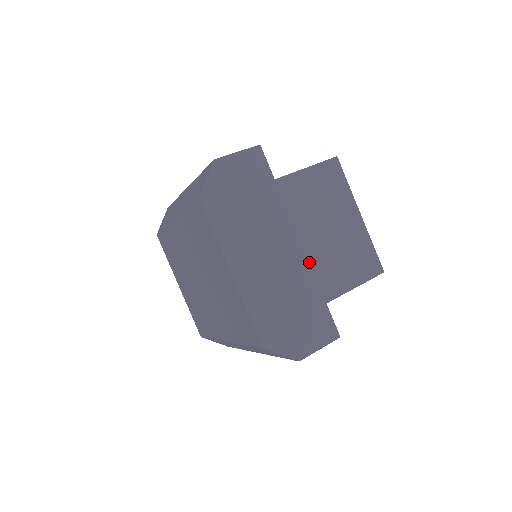
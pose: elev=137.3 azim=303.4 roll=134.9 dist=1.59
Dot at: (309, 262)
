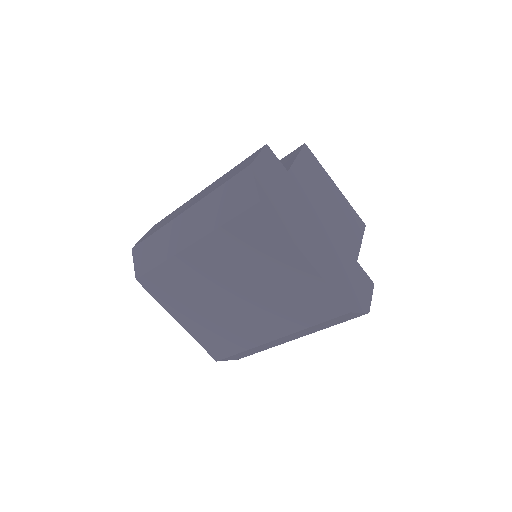
Dot at: (335, 233)
